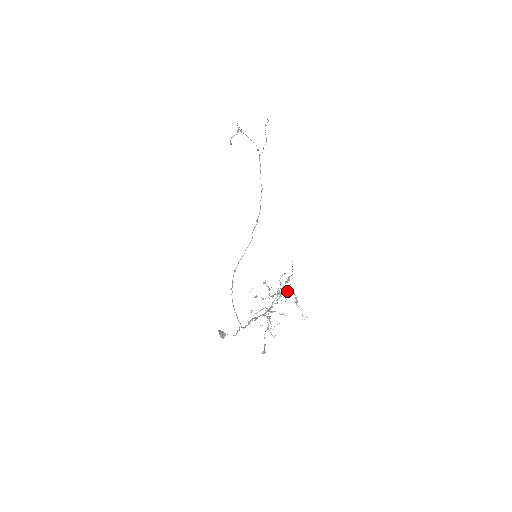
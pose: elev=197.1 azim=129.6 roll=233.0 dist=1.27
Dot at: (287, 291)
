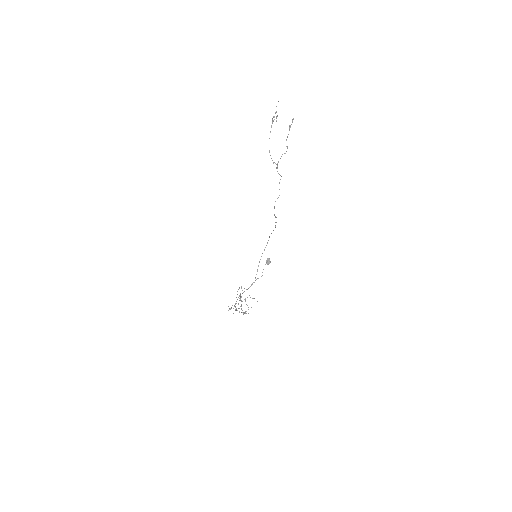
Dot at: (235, 310)
